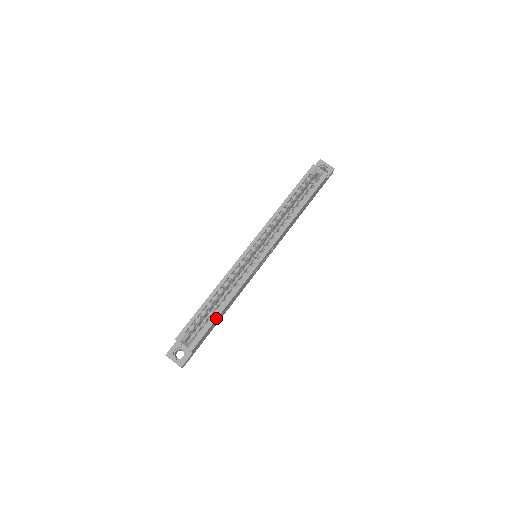
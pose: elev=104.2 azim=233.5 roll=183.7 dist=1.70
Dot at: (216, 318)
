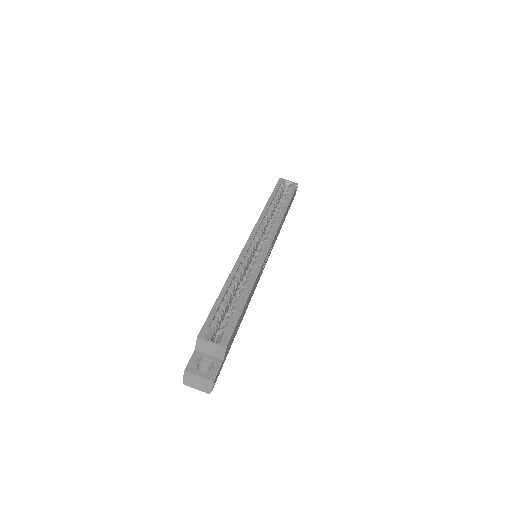
Dot at: (243, 306)
